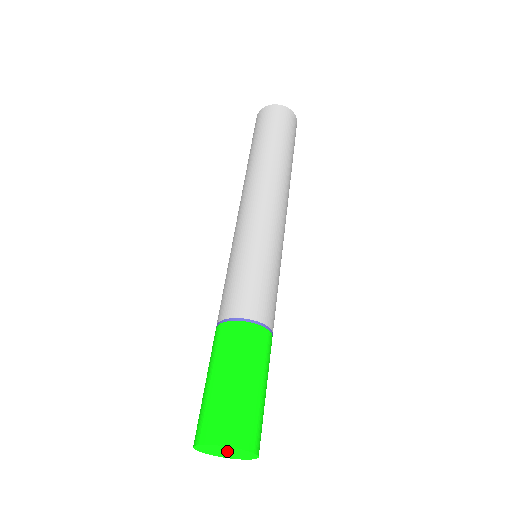
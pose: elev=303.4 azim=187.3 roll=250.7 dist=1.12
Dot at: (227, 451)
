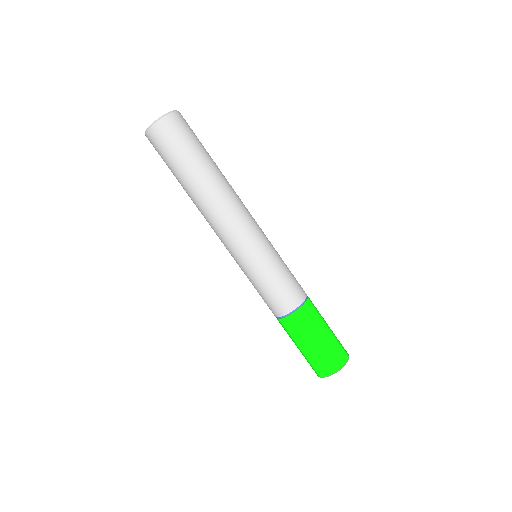
Dot at: occluded
